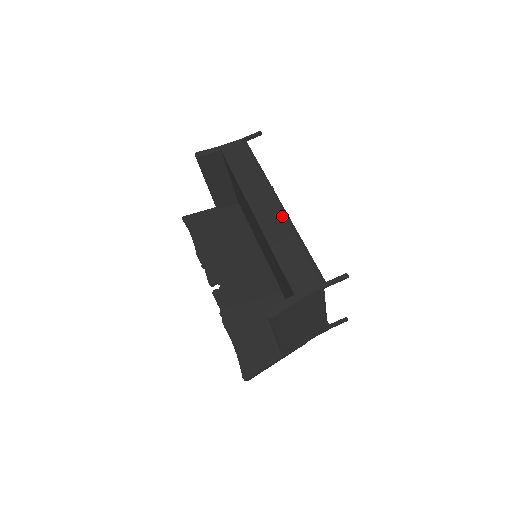
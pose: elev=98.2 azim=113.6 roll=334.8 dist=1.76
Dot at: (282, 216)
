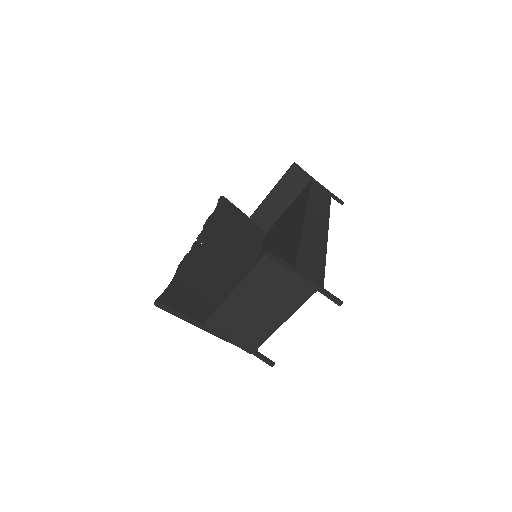
Dot at: (323, 236)
